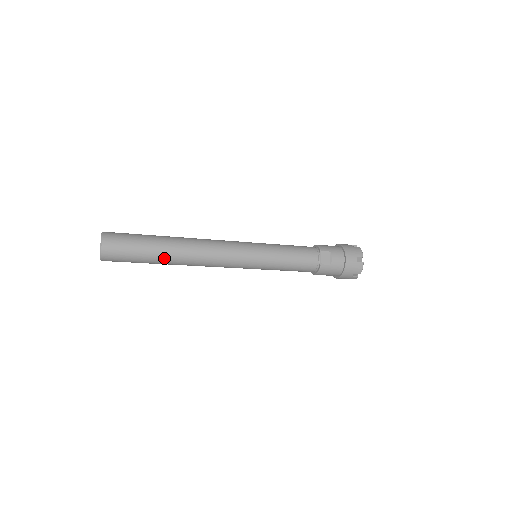
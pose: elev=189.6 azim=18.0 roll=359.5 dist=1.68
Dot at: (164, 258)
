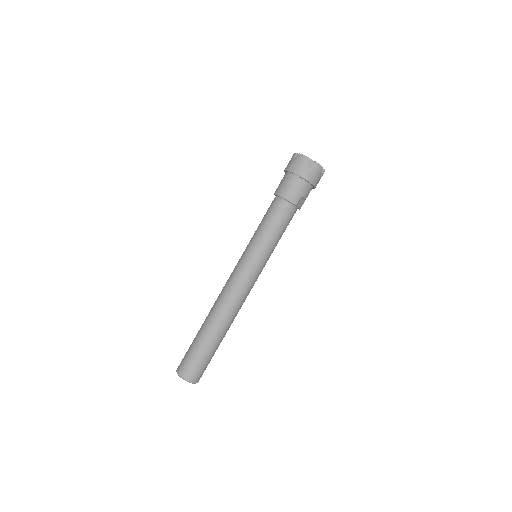
Dot at: occluded
